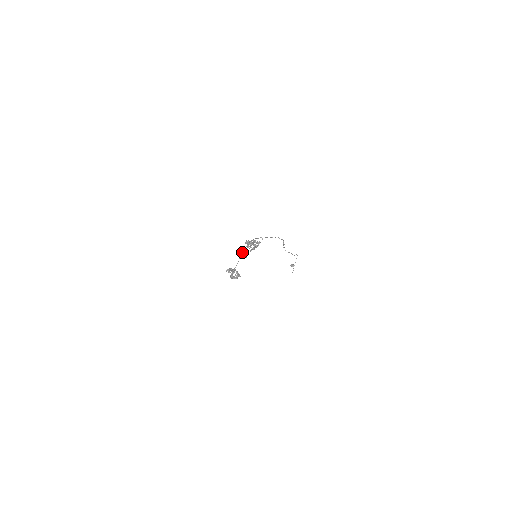
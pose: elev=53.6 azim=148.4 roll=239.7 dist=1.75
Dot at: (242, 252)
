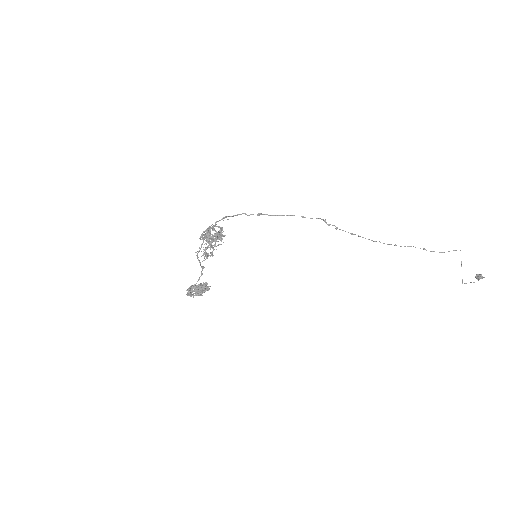
Dot at: (211, 255)
